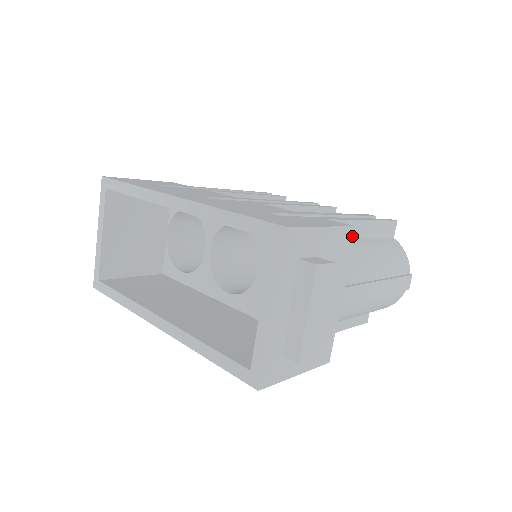
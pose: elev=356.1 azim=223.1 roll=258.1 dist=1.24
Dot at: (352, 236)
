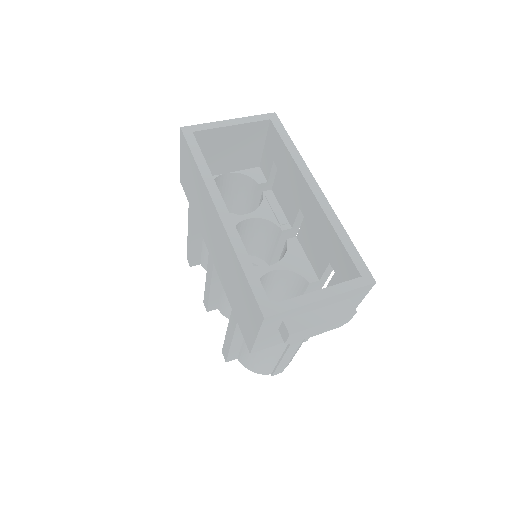
Dot at: occluded
